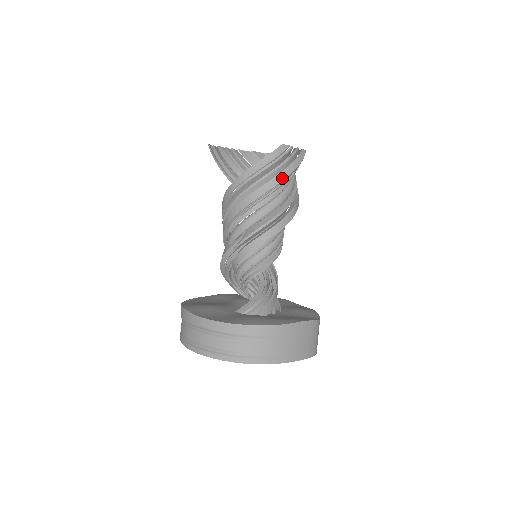
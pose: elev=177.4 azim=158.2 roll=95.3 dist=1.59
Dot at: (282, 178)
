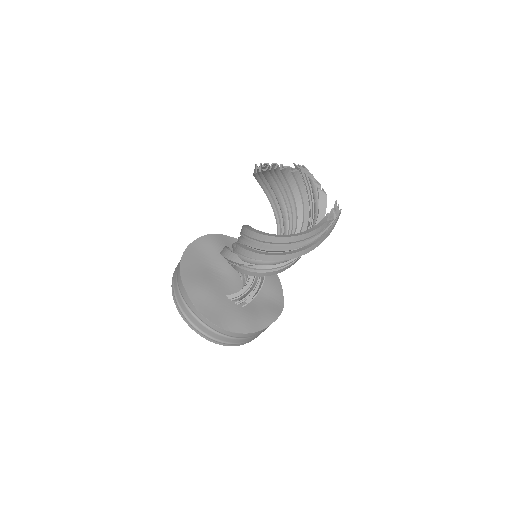
Dot at: (312, 249)
